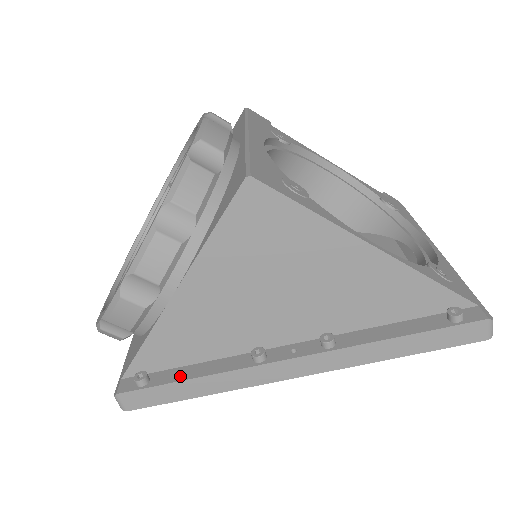
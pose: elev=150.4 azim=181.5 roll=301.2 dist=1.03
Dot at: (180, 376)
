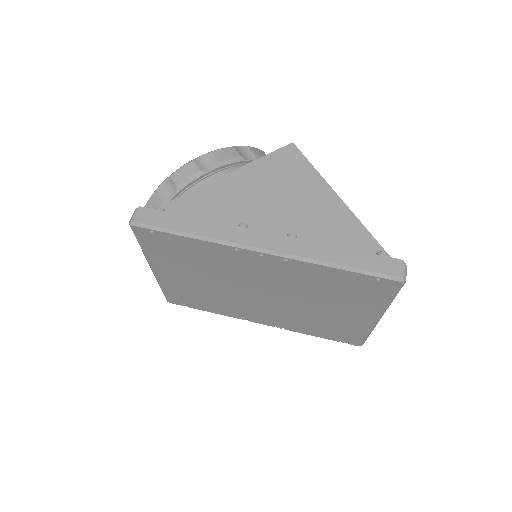
Dot at: (185, 218)
